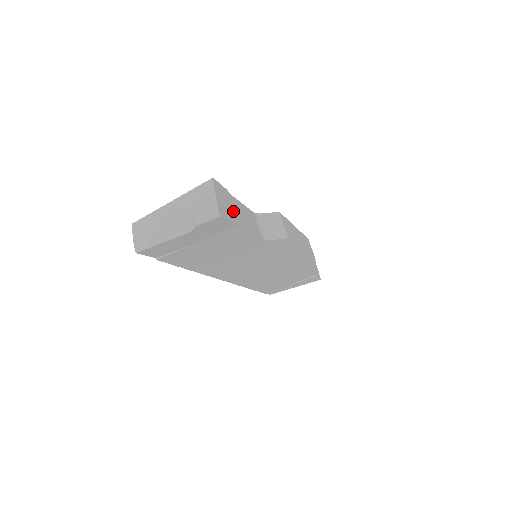
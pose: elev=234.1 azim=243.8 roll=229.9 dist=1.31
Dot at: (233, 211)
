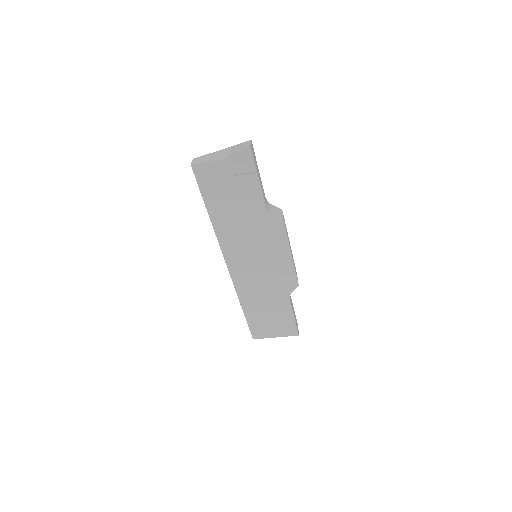
Dot at: (256, 165)
